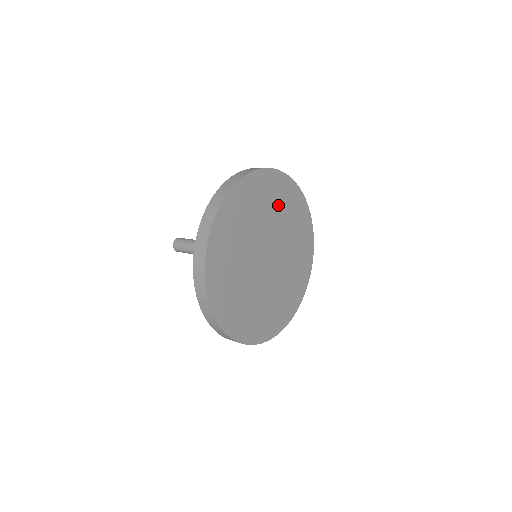
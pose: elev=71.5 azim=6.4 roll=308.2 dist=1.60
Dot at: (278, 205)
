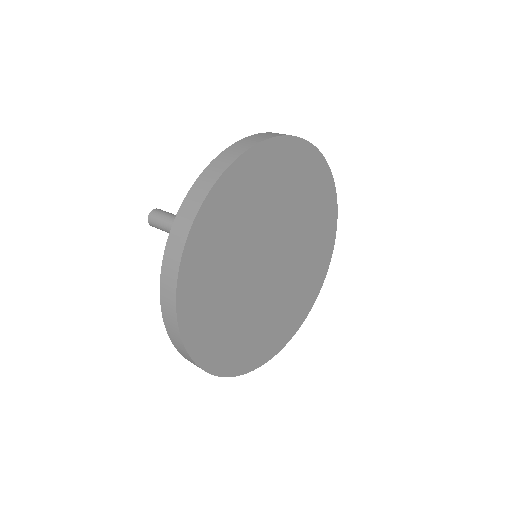
Dot at: (249, 206)
